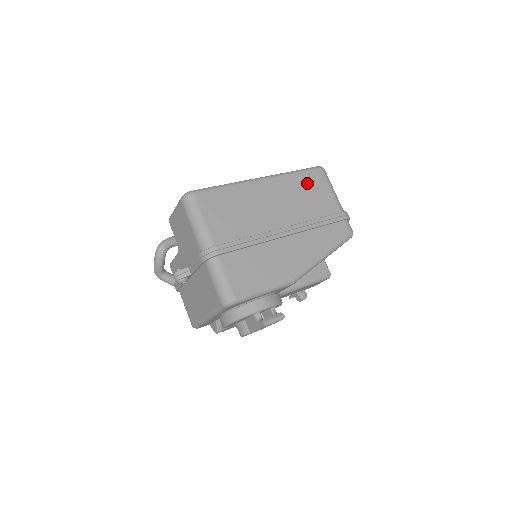
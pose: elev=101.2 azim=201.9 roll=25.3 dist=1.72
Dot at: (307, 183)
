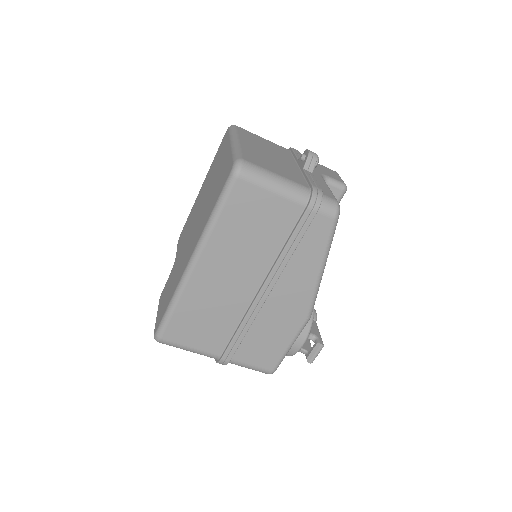
Dot at: (239, 217)
